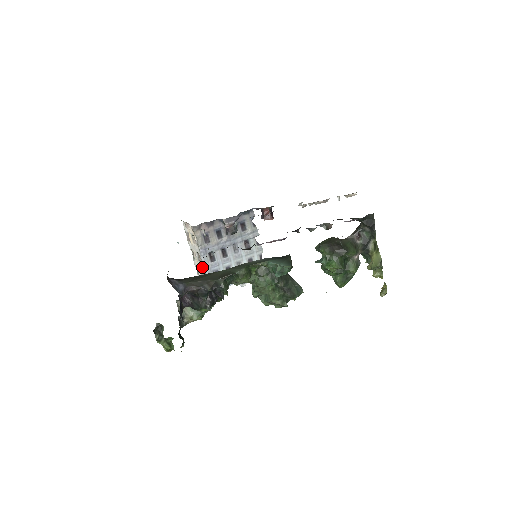
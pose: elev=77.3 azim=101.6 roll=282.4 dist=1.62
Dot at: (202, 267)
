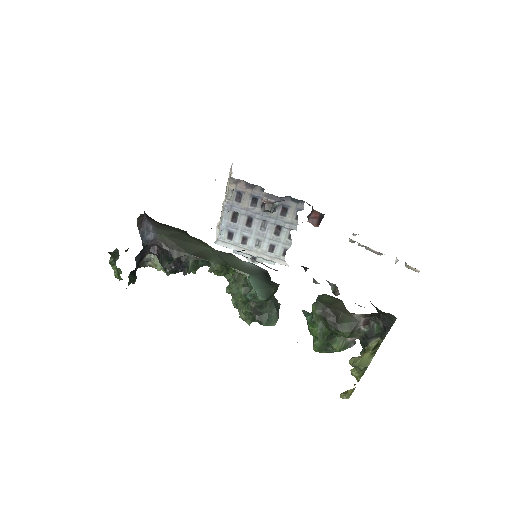
Dot at: occluded
